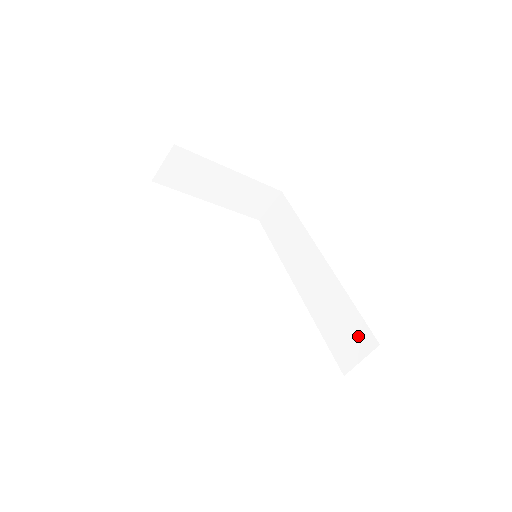
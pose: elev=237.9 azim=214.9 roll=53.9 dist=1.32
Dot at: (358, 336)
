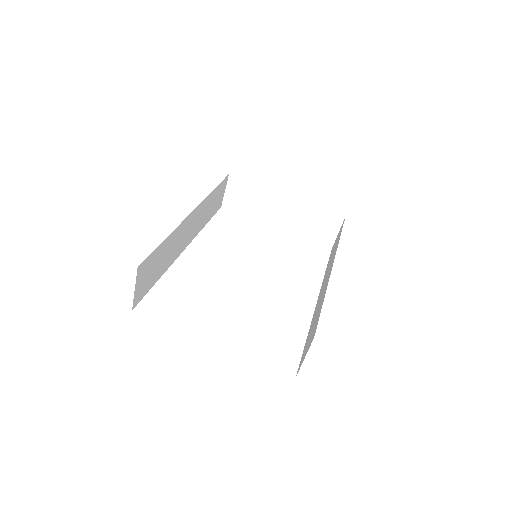
Dot at: (312, 333)
